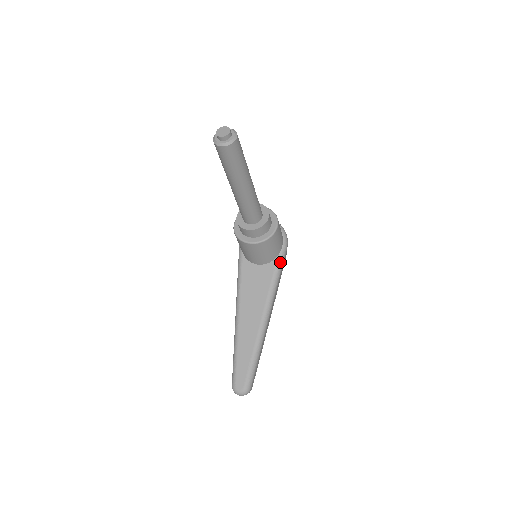
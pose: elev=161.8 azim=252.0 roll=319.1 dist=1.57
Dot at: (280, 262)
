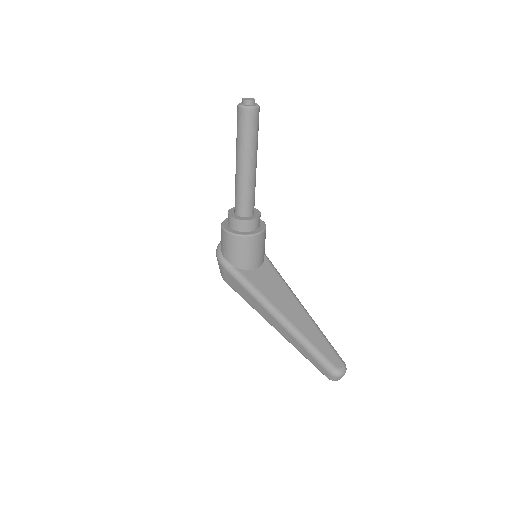
Dot at: occluded
